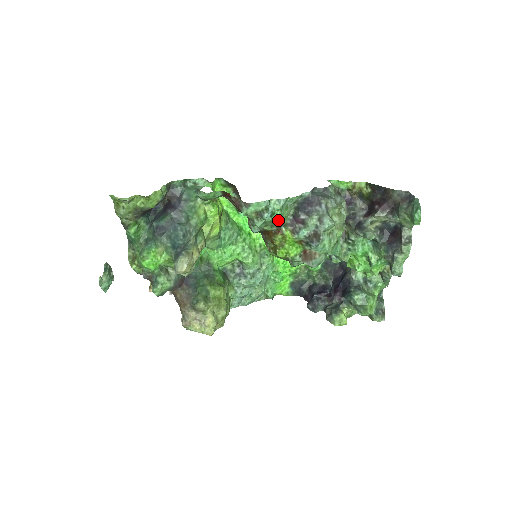
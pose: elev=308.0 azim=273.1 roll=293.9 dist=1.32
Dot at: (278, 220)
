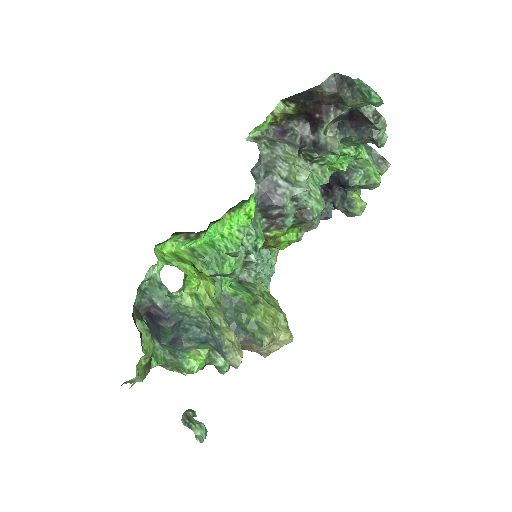
Dot at: occluded
